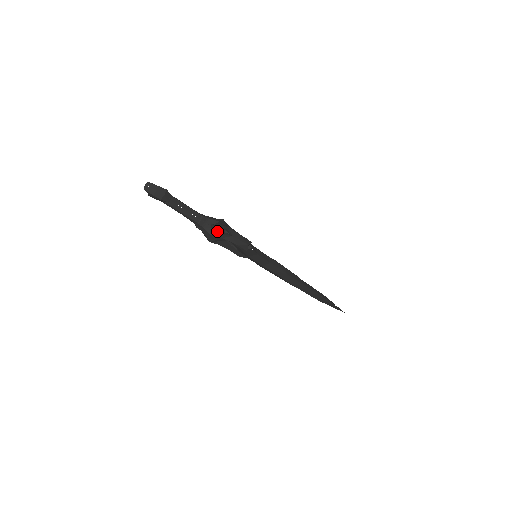
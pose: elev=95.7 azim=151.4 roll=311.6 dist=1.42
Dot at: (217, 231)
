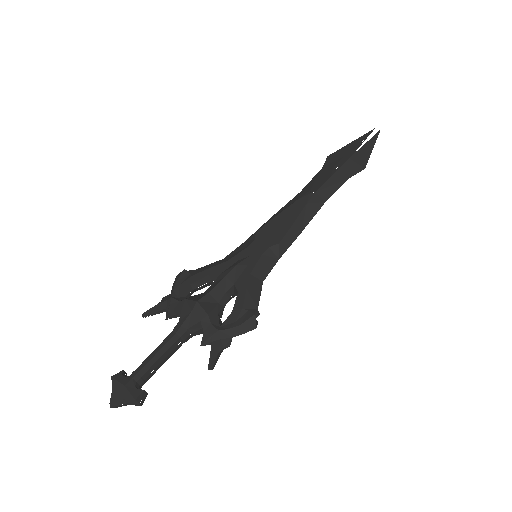
Dot at: (213, 343)
